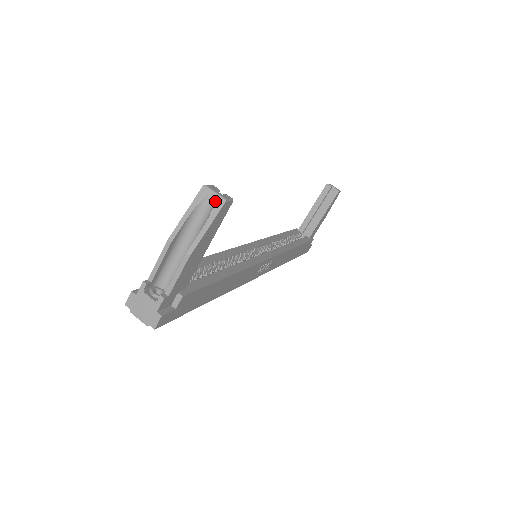
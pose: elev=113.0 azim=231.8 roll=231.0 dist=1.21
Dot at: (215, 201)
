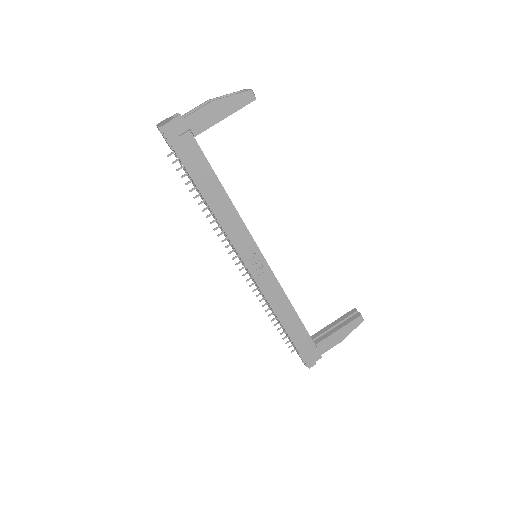
Dot at: (246, 90)
